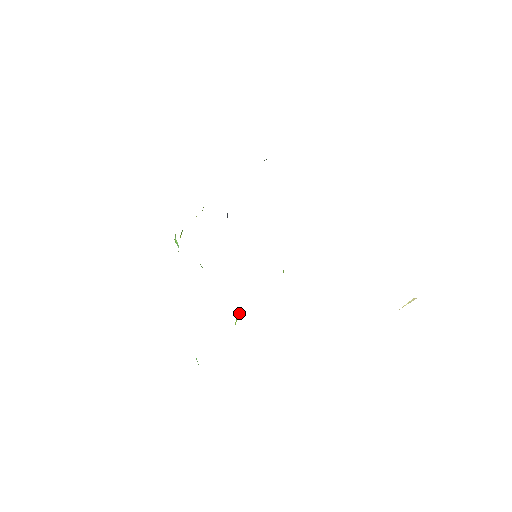
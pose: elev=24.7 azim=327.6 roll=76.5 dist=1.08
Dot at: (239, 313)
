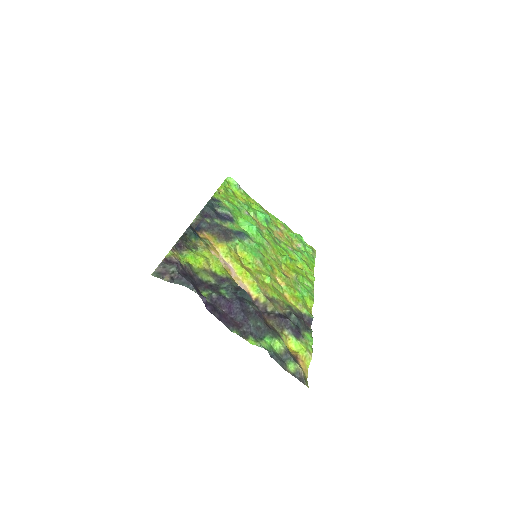
Dot at: (285, 259)
